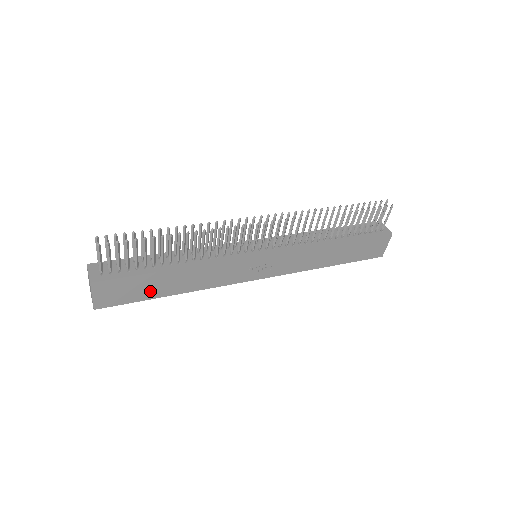
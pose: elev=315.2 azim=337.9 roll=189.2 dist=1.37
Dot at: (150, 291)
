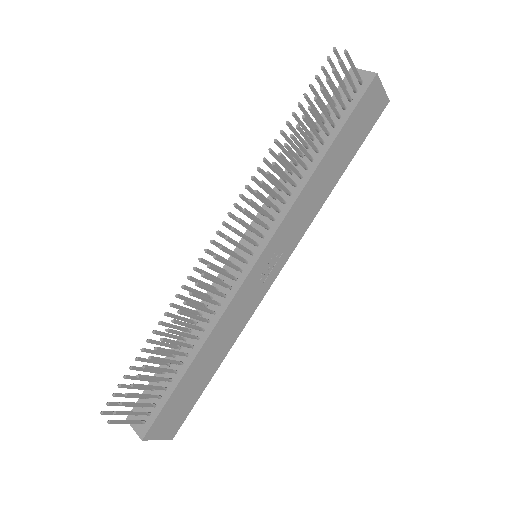
Dot at: (197, 386)
